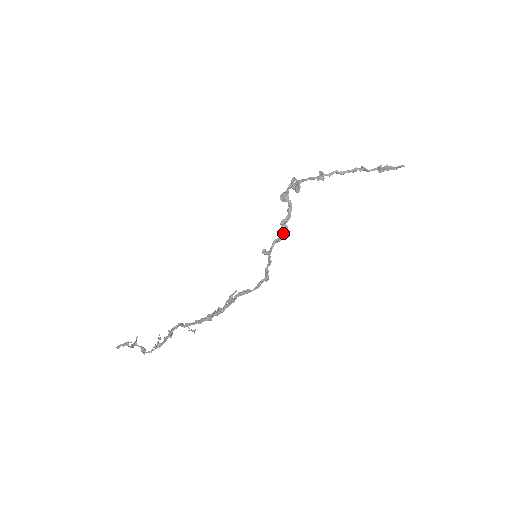
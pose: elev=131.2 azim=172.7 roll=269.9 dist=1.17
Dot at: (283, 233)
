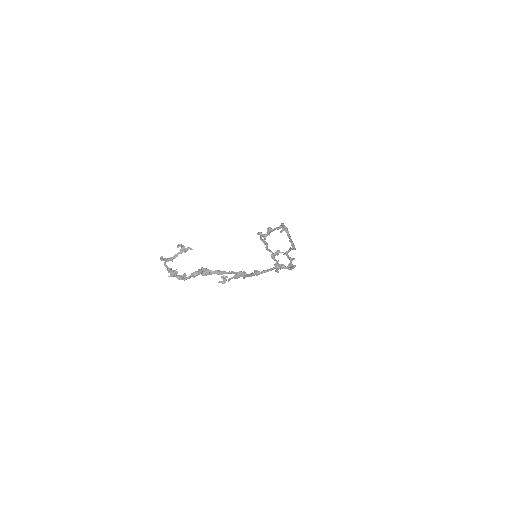
Dot at: (294, 247)
